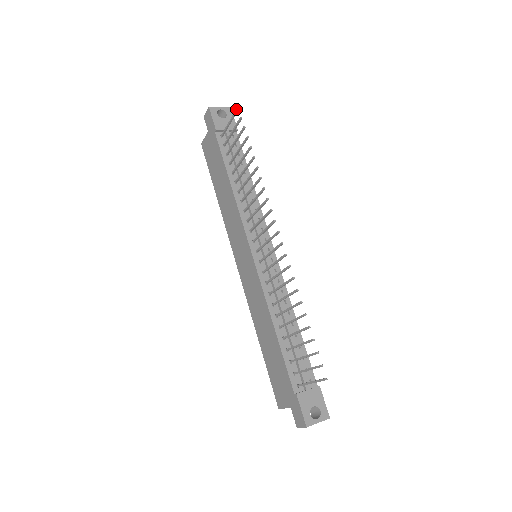
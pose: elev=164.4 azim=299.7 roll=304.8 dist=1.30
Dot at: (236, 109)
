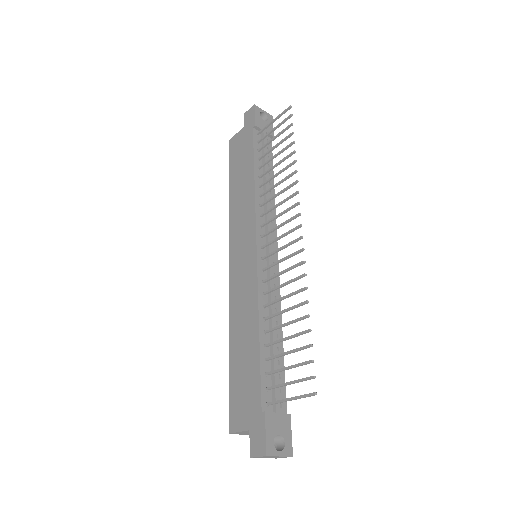
Dot at: (288, 107)
